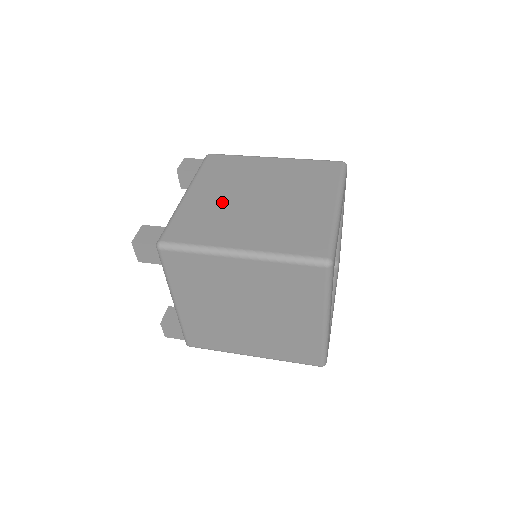
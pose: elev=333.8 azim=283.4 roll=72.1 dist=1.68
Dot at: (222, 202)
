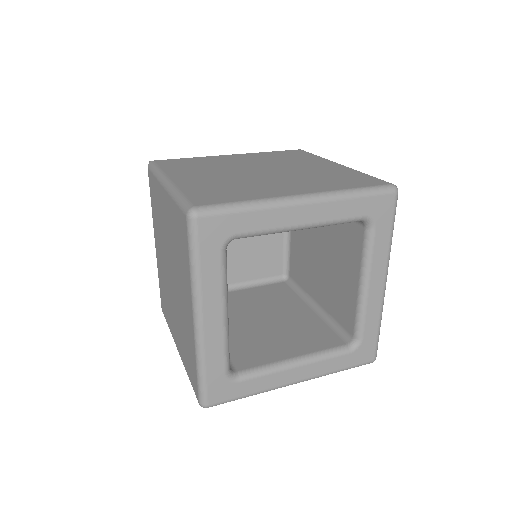
Dot at: (233, 163)
